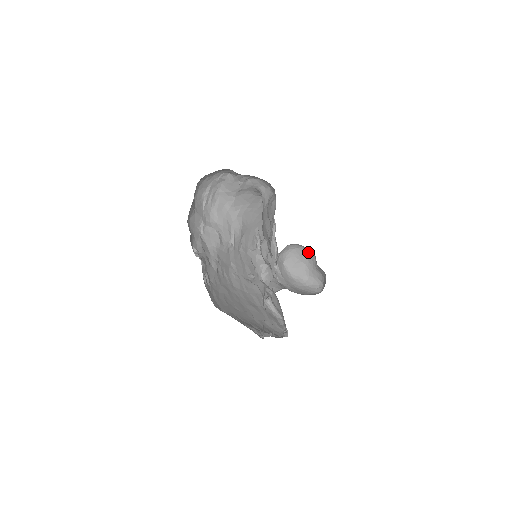
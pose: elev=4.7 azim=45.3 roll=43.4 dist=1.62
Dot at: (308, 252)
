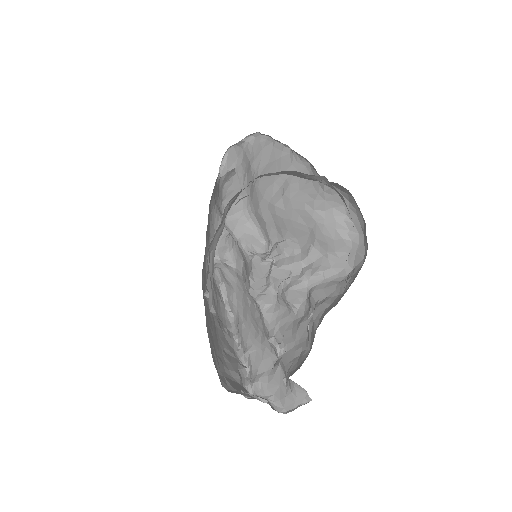
Dot at: occluded
